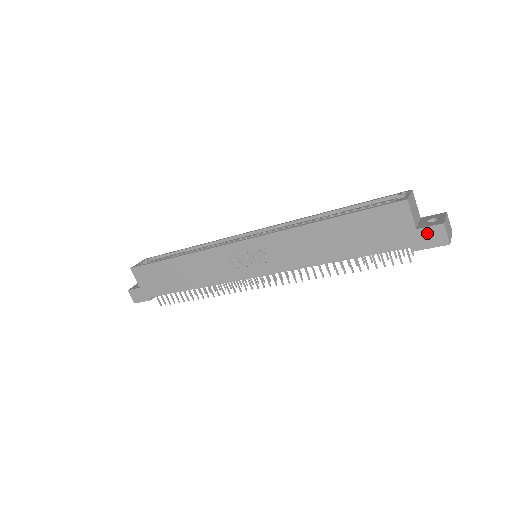
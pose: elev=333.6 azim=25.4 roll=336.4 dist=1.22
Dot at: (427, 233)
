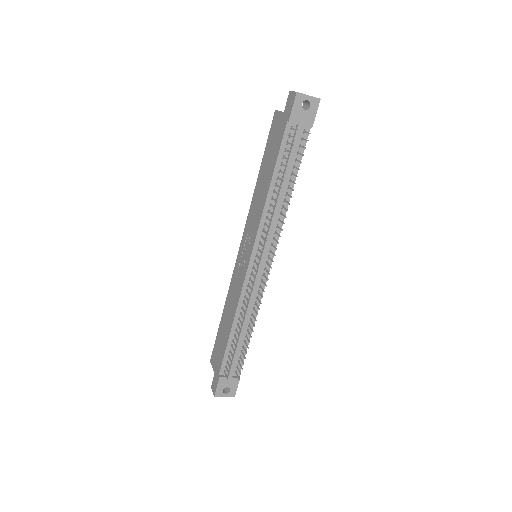
Dot at: (288, 105)
